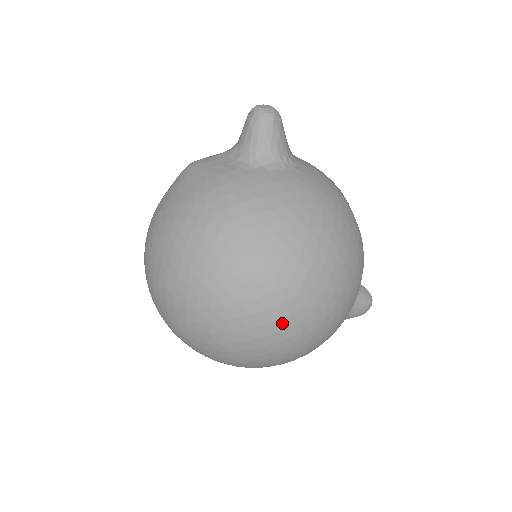
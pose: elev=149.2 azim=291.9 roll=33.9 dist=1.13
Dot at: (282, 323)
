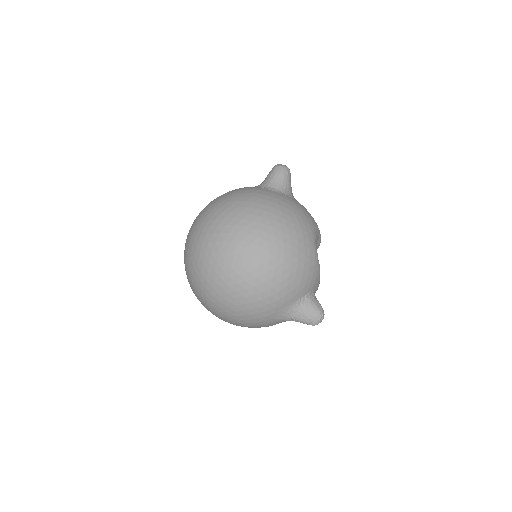
Dot at: (230, 254)
